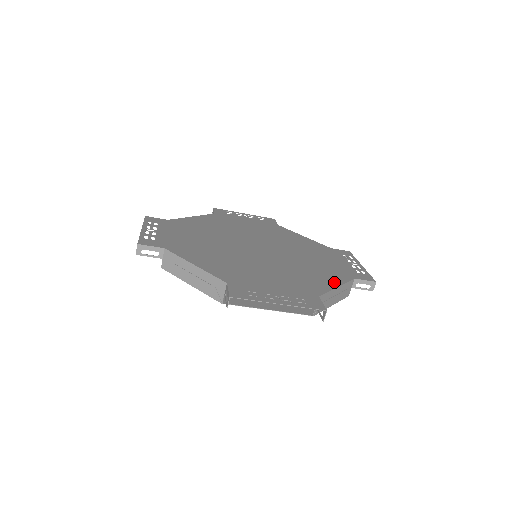
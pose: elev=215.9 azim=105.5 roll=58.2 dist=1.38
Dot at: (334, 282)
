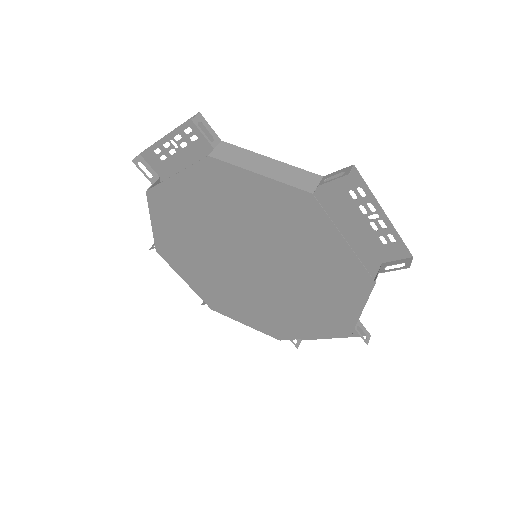
Dot at: occluded
